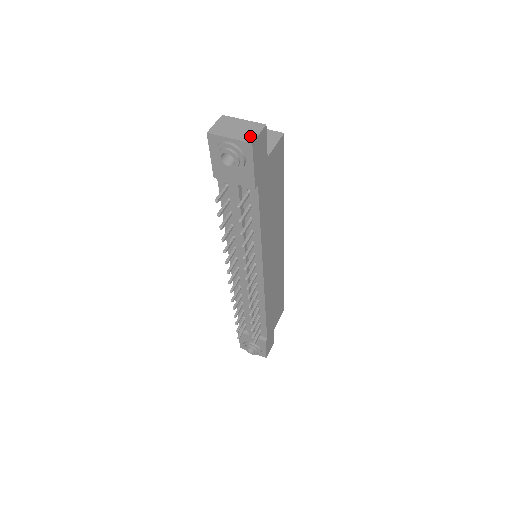
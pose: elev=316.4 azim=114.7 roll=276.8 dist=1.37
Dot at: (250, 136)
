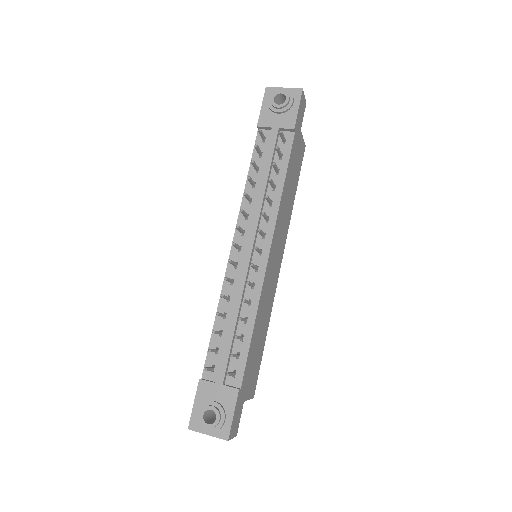
Dot at: occluded
